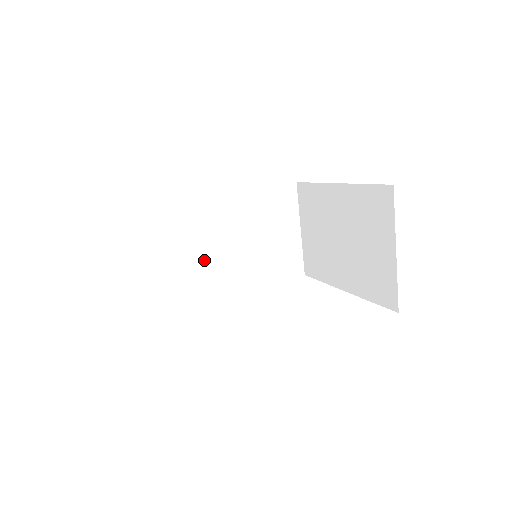
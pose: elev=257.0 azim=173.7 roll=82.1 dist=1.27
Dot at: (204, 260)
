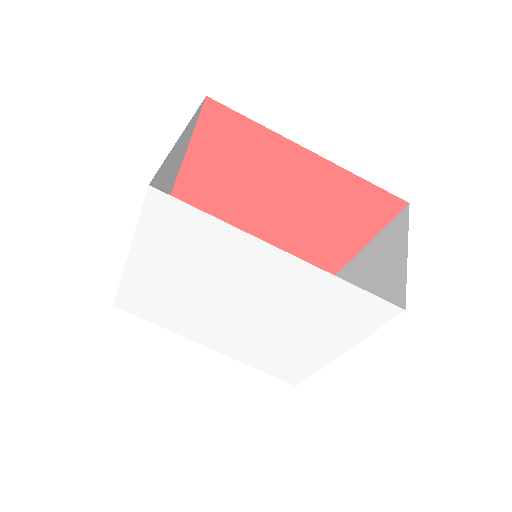
Dot at: occluded
